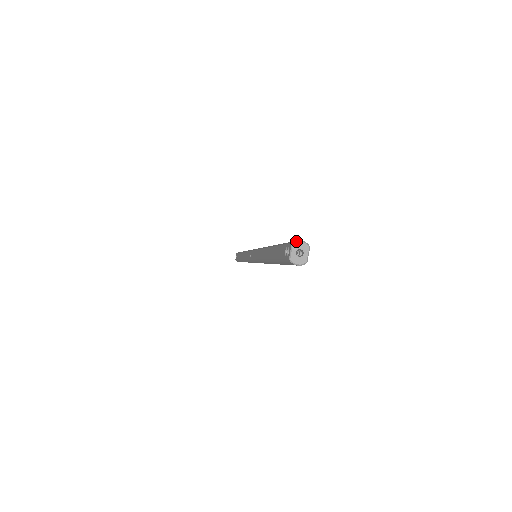
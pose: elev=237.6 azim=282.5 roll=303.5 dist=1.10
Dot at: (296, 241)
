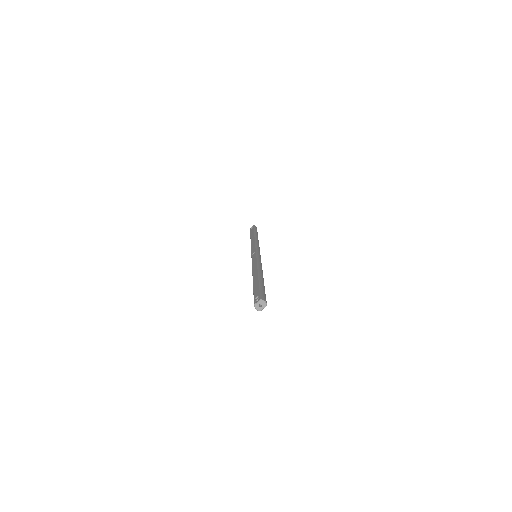
Dot at: (263, 300)
